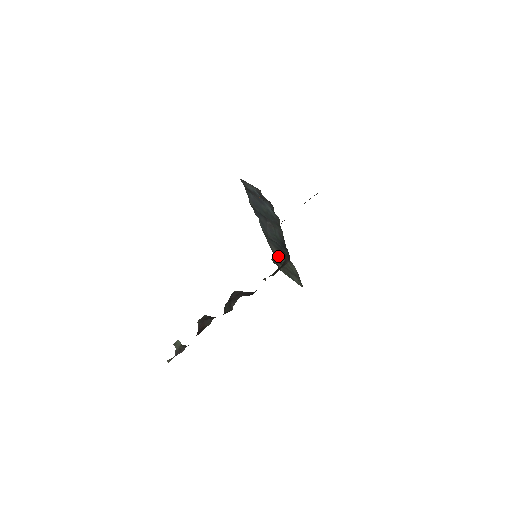
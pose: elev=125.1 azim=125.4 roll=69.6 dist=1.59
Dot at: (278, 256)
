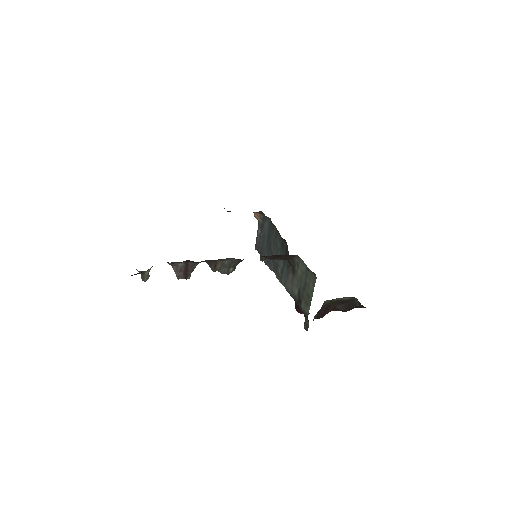
Dot at: (294, 287)
